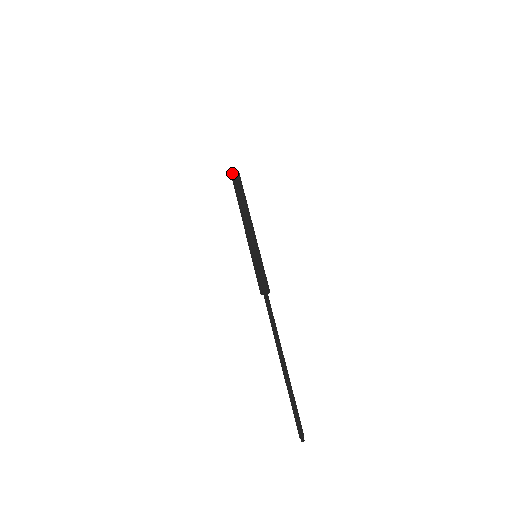
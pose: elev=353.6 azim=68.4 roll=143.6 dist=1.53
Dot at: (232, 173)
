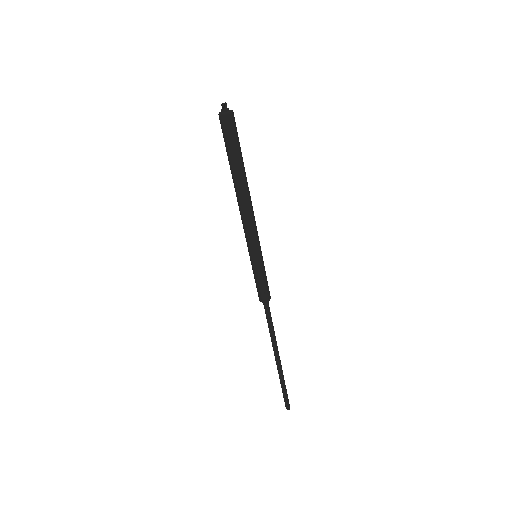
Dot at: (221, 120)
